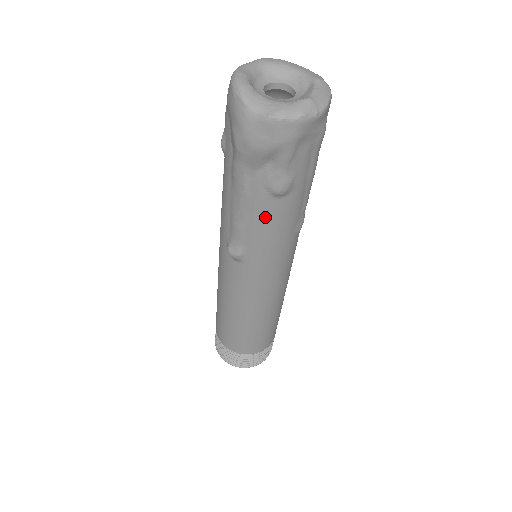
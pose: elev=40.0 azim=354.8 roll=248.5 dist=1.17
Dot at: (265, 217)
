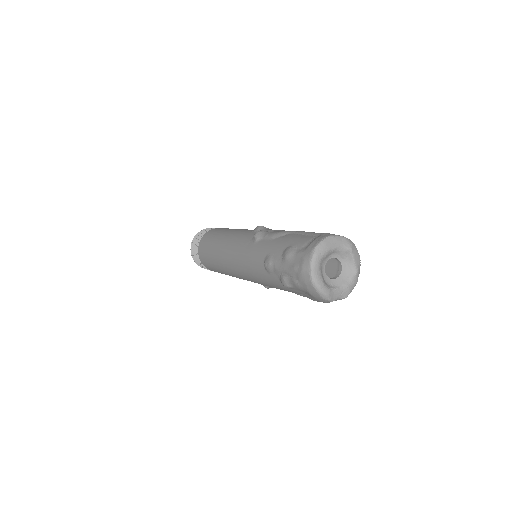
Dot at: occluded
